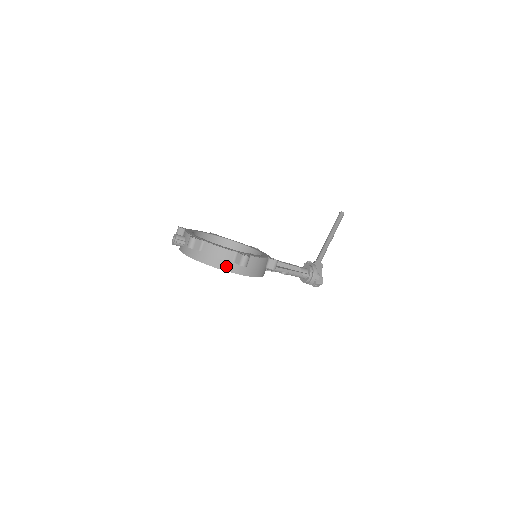
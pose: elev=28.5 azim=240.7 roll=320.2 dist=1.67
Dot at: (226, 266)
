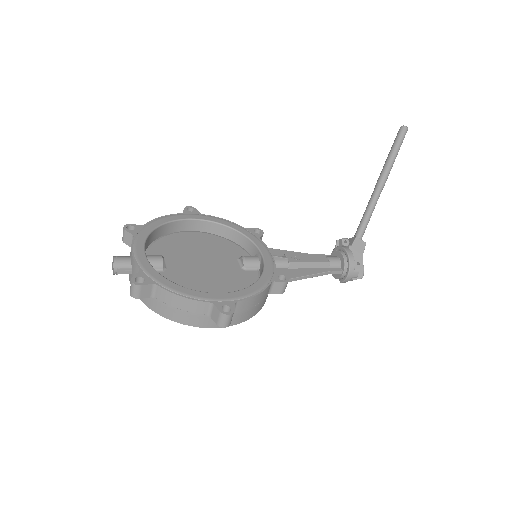
Dot at: (197, 321)
